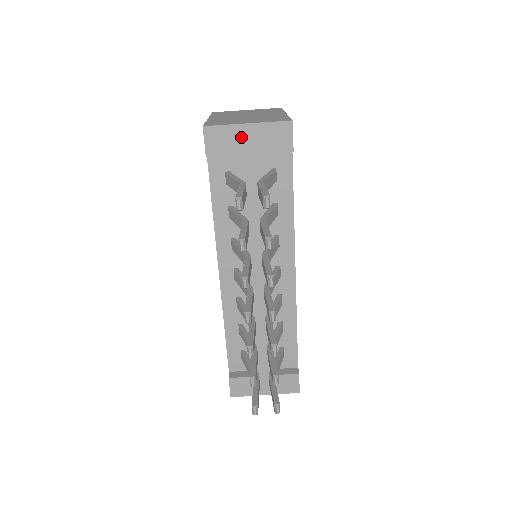
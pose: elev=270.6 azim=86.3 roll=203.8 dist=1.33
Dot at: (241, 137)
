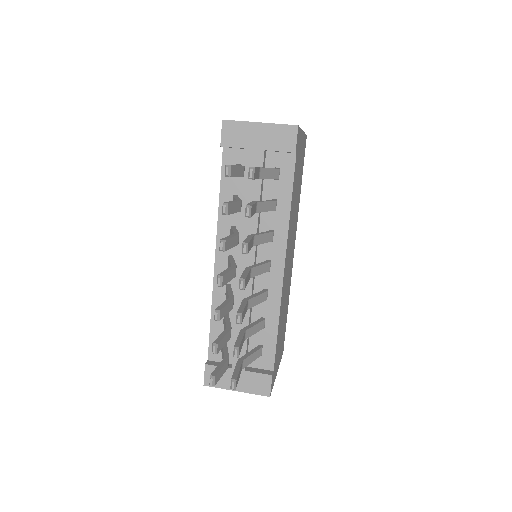
Dot at: (252, 133)
